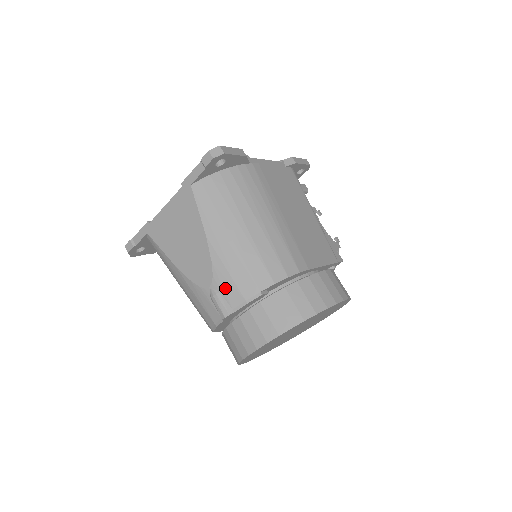
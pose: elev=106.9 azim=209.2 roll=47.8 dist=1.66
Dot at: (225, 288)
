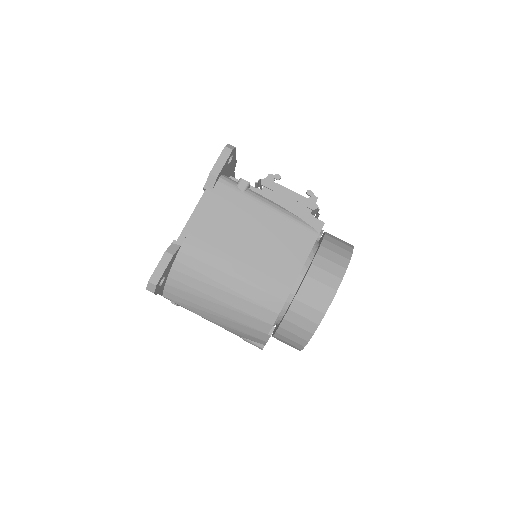
Dot at: (246, 337)
